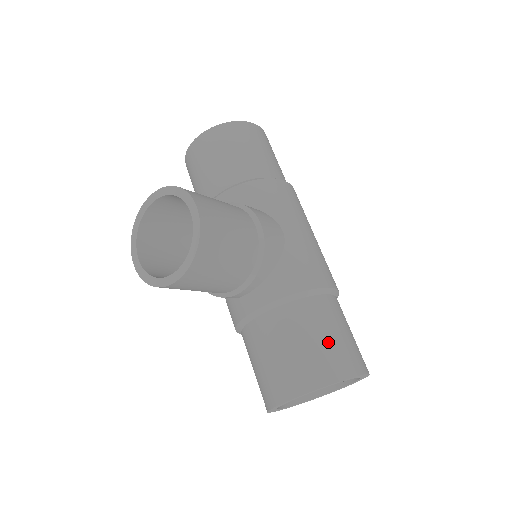
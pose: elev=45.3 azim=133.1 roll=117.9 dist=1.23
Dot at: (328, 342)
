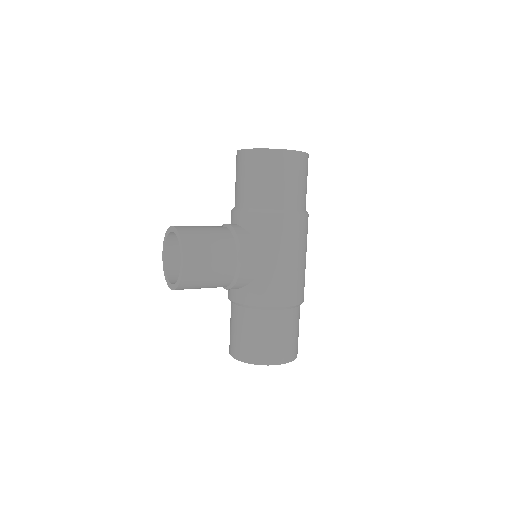
Dot at: (263, 341)
